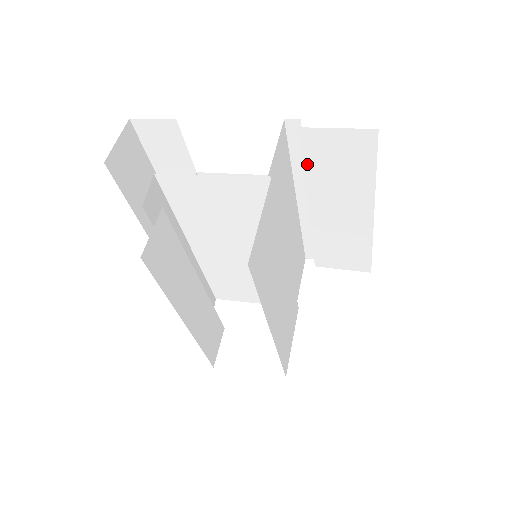
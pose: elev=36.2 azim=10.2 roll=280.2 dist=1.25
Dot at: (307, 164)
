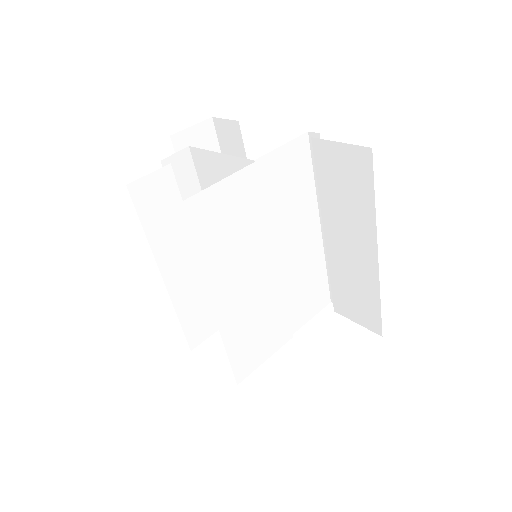
Dot at: (321, 180)
